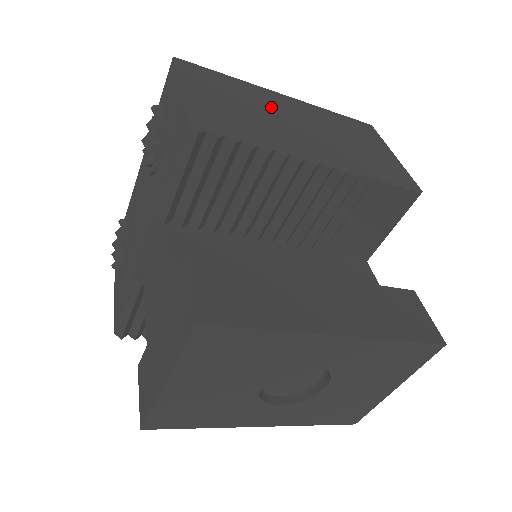
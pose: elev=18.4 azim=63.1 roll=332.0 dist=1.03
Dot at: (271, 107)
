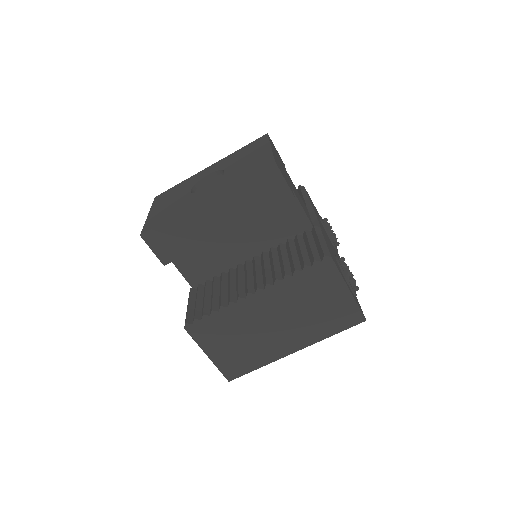
Dot at: occluded
